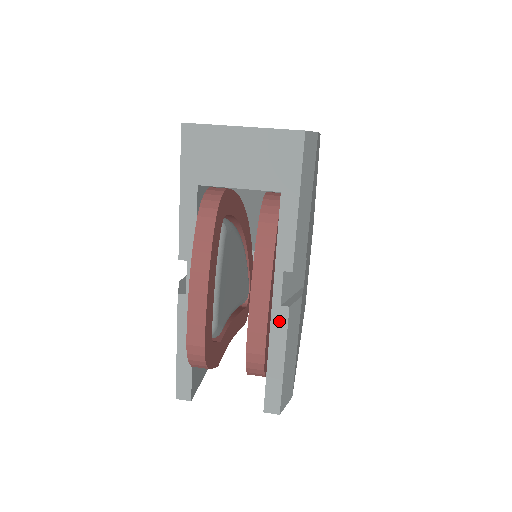
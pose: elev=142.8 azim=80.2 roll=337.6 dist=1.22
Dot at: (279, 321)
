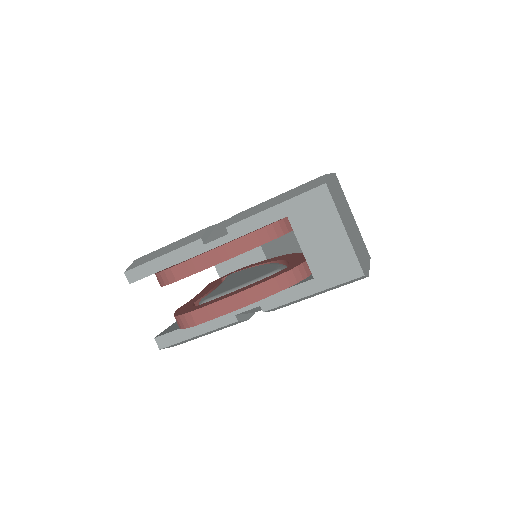
Dot at: (224, 319)
